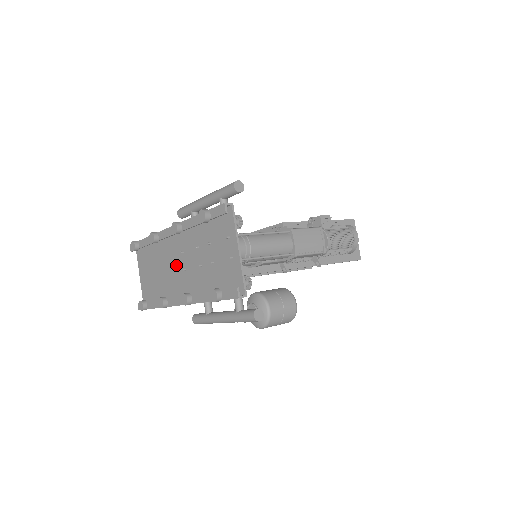
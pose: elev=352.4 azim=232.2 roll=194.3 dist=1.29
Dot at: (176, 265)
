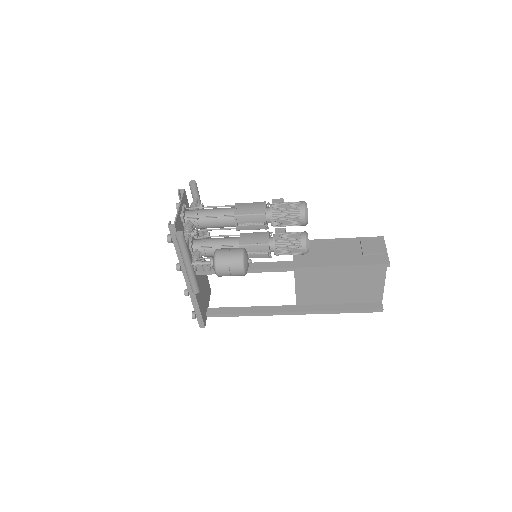
Dot at: occluded
